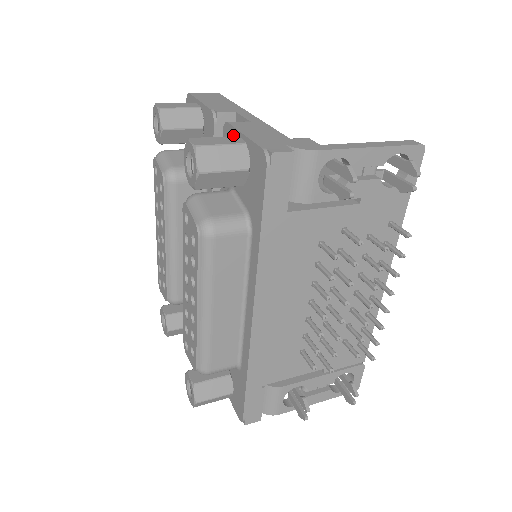
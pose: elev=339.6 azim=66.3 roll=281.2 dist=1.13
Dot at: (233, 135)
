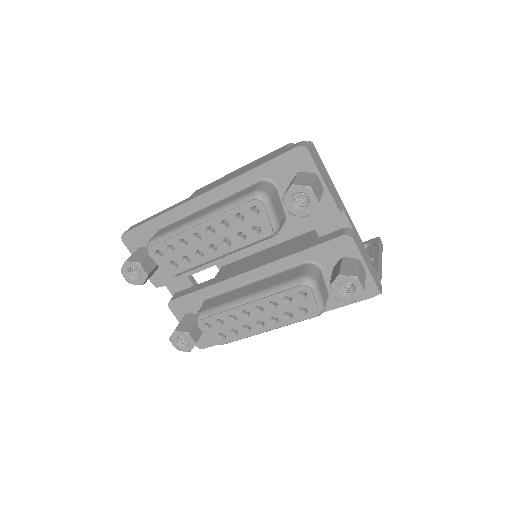
Dot at: (354, 252)
